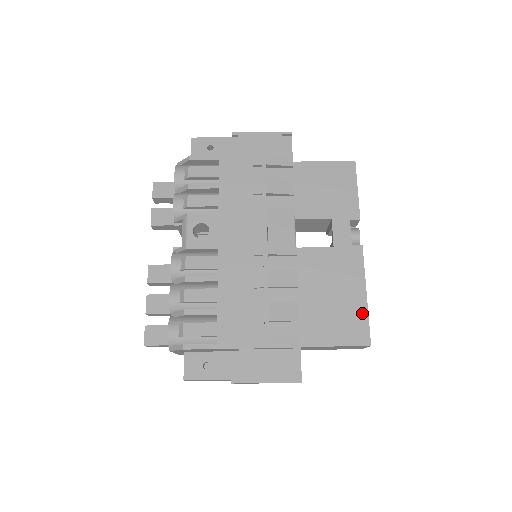
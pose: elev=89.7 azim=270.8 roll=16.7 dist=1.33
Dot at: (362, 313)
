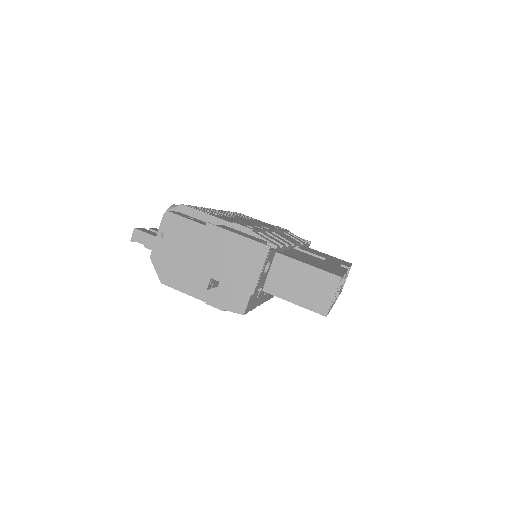
Dot at: (338, 272)
